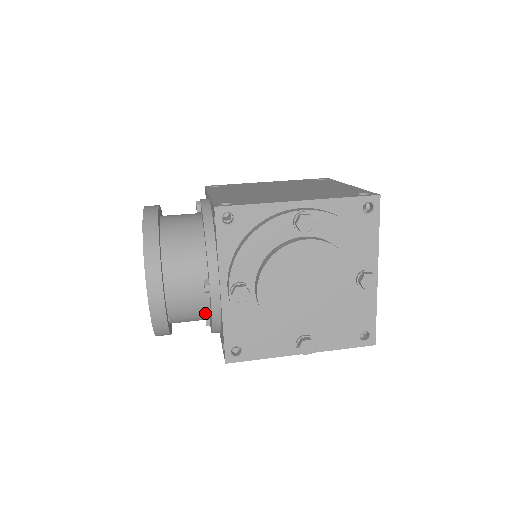
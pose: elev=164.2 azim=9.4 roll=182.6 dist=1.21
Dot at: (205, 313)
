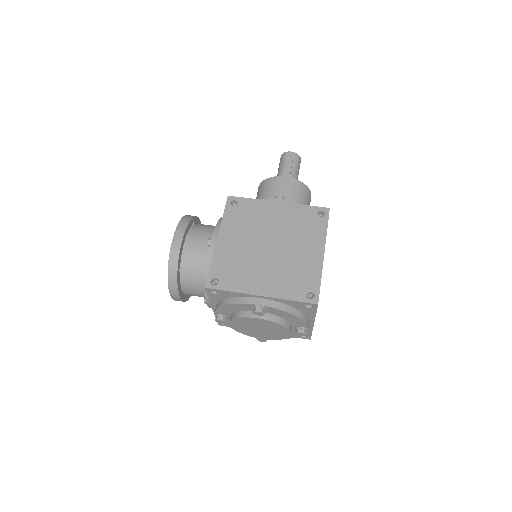
Dot at: occluded
